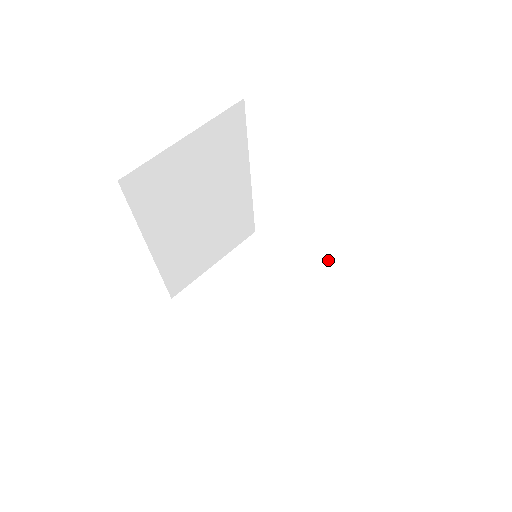
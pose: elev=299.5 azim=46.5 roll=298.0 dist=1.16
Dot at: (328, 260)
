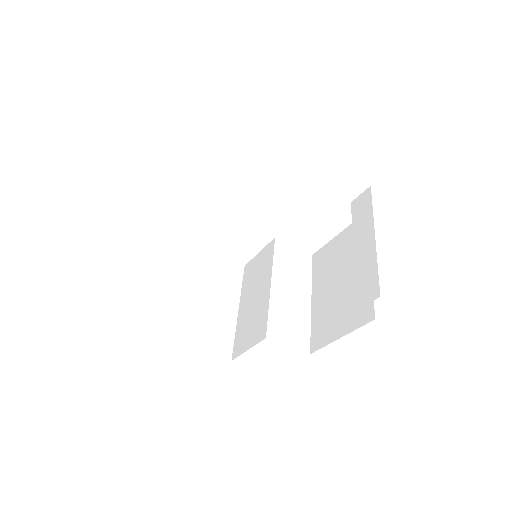
Dot at: (275, 241)
